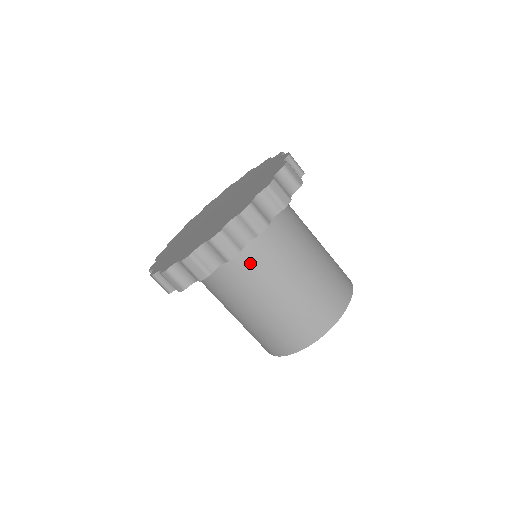
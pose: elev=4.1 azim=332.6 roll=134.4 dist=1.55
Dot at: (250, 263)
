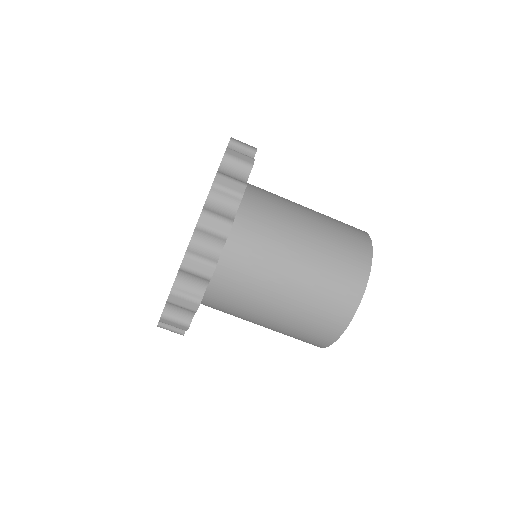
Dot at: (231, 290)
